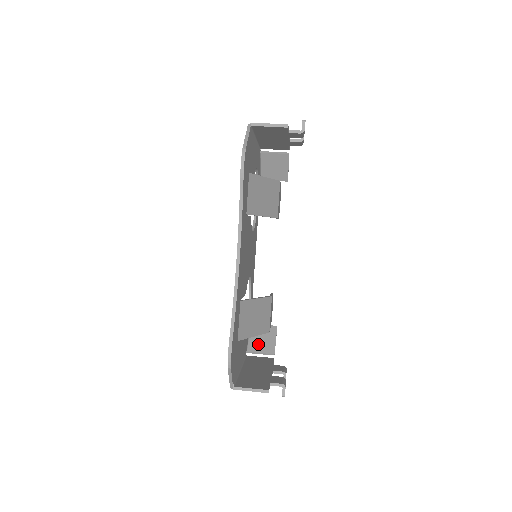
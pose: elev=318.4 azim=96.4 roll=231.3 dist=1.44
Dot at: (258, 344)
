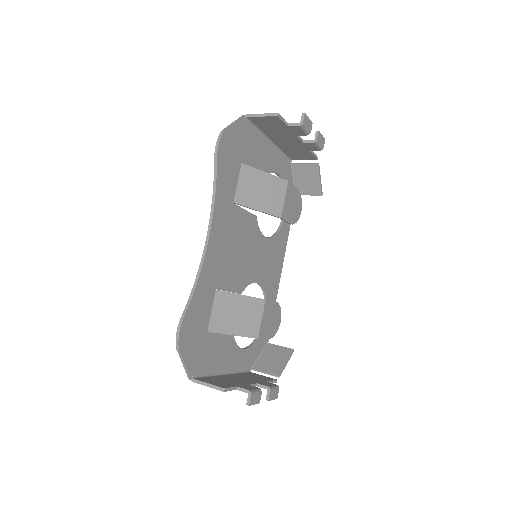
Dot at: (266, 363)
